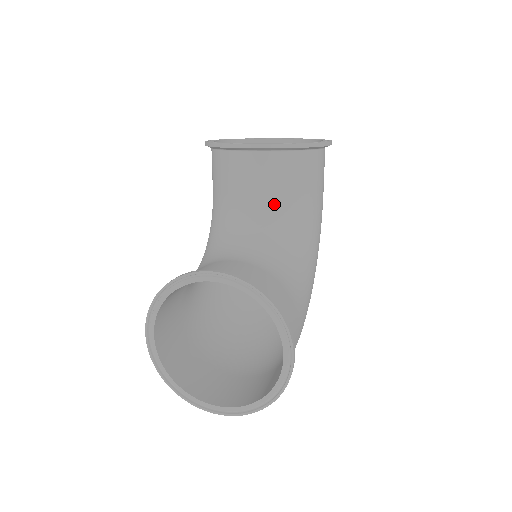
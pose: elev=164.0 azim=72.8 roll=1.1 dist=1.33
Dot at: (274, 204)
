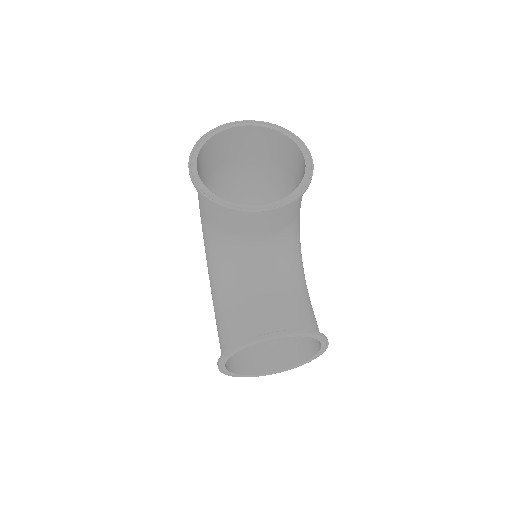
Dot at: (279, 233)
